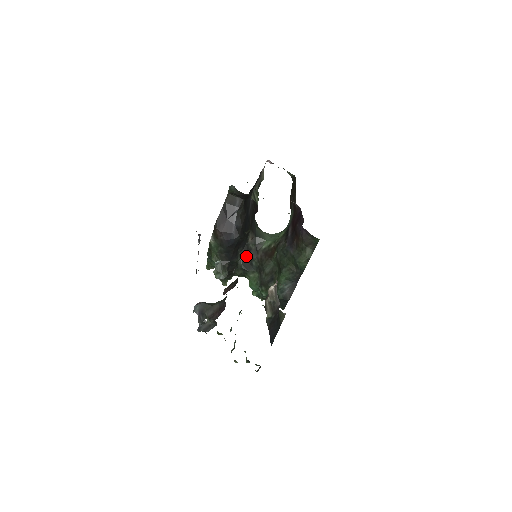
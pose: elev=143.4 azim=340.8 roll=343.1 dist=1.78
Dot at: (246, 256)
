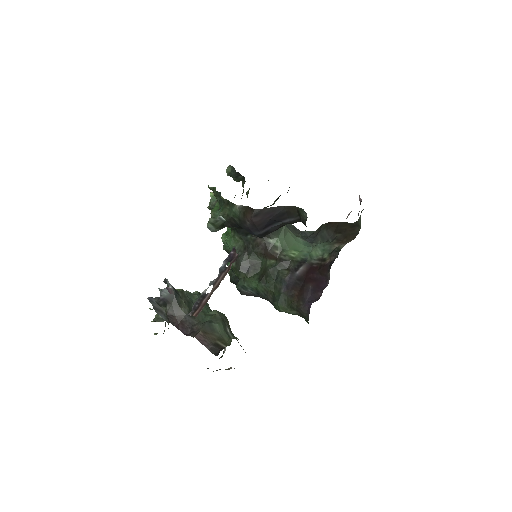
Dot at: occluded
